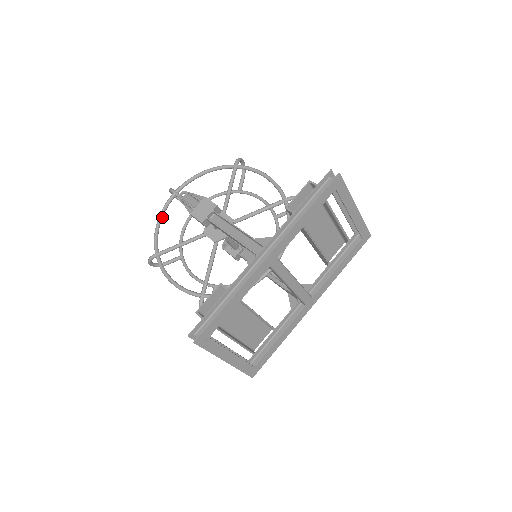
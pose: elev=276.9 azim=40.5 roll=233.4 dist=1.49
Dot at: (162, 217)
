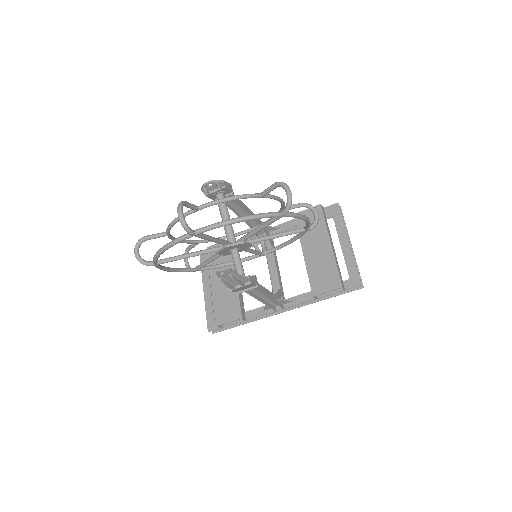
Dot at: (168, 247)
